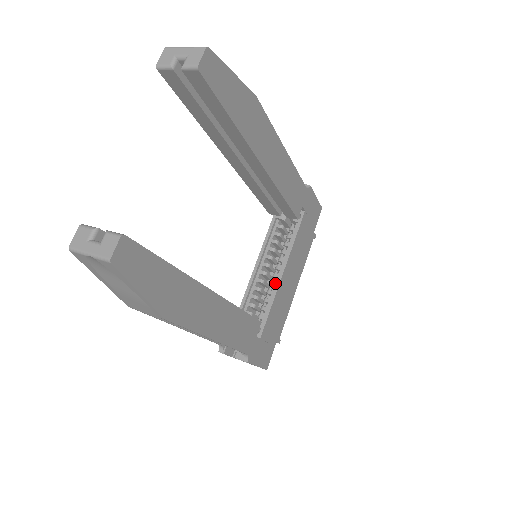
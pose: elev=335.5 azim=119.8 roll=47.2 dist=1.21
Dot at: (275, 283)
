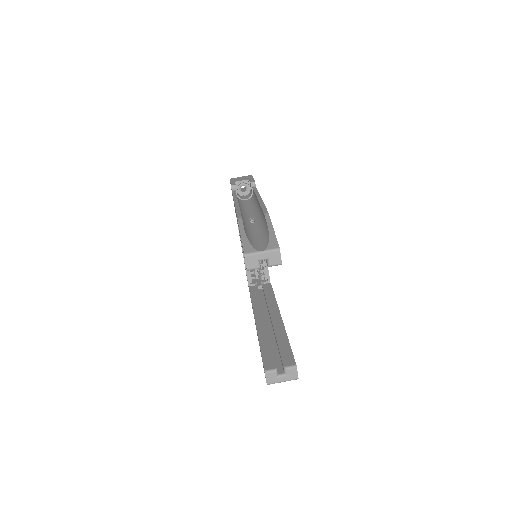
Dot at: occluded
